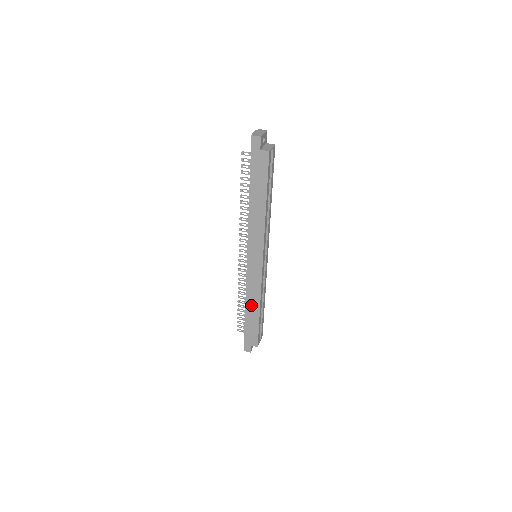
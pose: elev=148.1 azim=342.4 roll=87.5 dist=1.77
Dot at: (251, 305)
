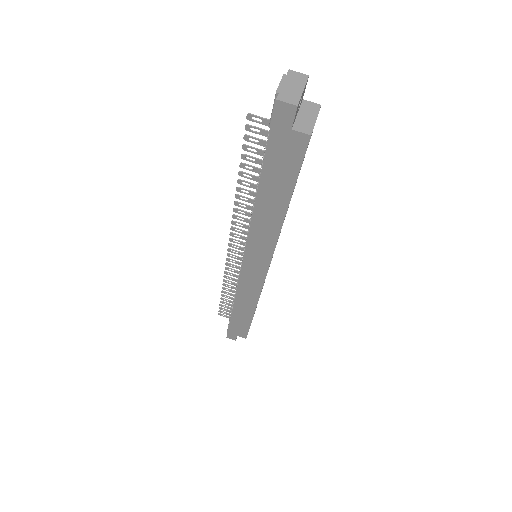
Dot at: (242, 306)
